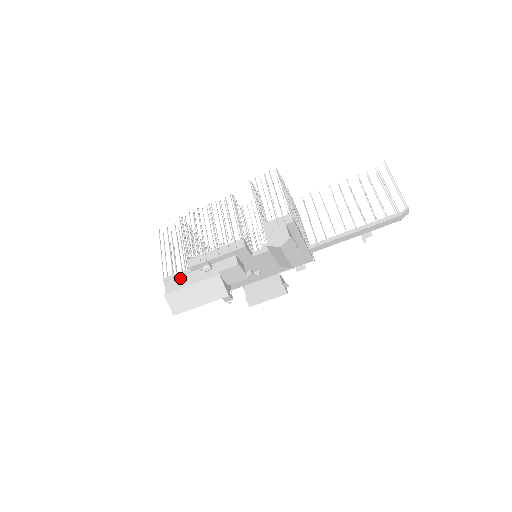
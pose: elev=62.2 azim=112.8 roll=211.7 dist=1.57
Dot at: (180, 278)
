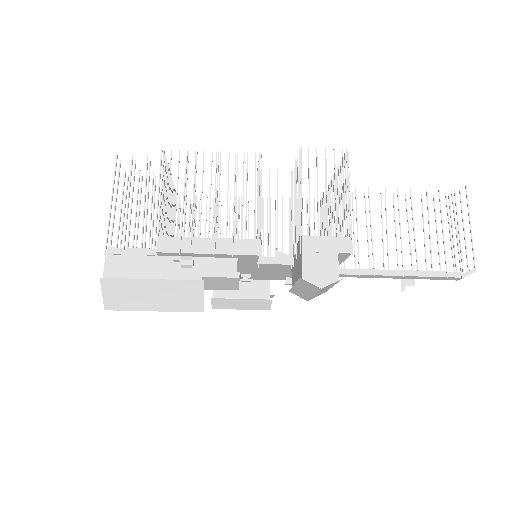
Dot at: (135, 259)
